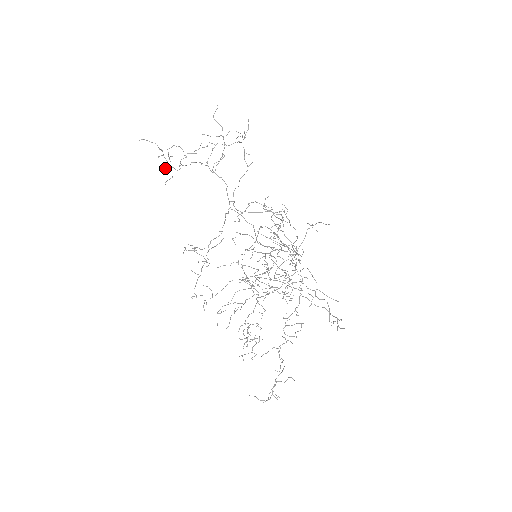
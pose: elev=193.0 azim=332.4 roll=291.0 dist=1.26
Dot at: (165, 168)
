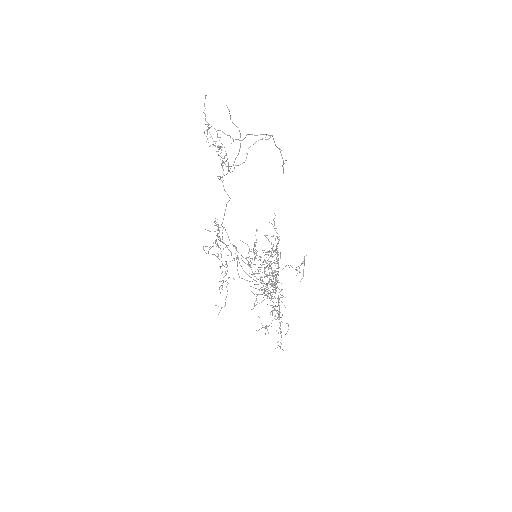
Dot at: occluded
